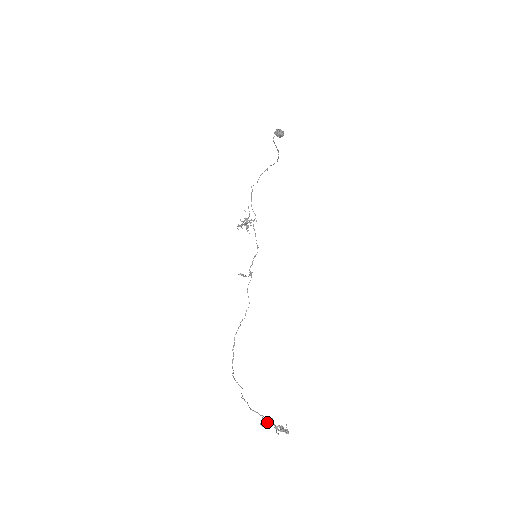
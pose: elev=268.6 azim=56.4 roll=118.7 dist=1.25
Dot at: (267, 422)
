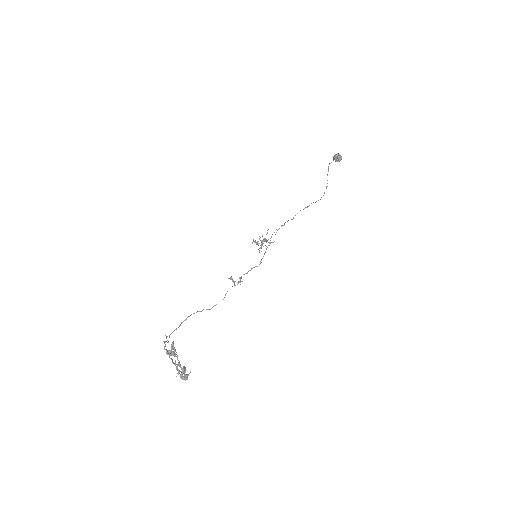
Dot at: (174, 354)
